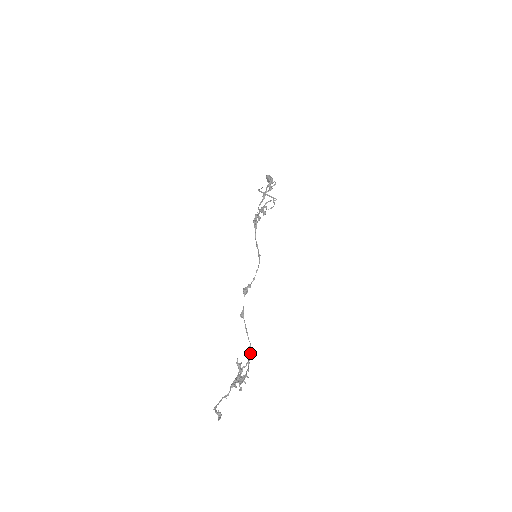
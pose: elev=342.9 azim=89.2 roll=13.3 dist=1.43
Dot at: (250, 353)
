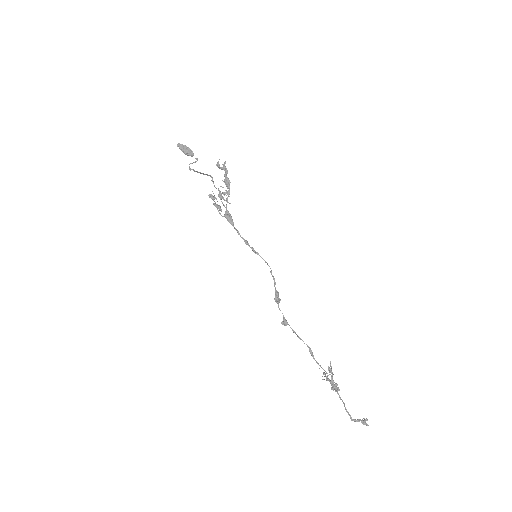
Dot at: (312, 353)
